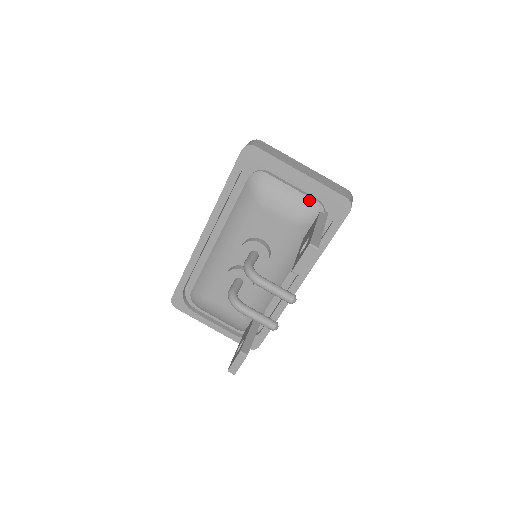
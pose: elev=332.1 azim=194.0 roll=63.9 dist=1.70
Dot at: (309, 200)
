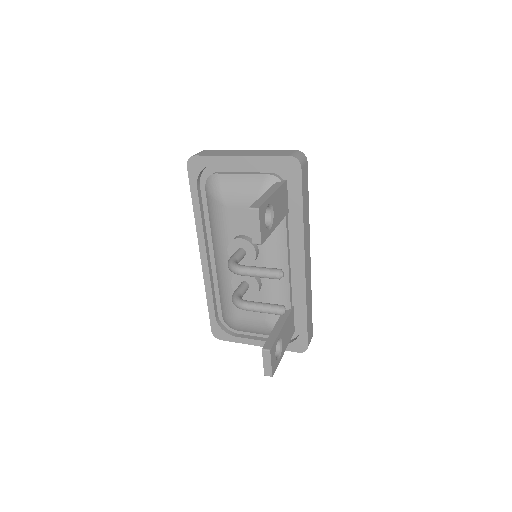
Dot at: (261, 177)
